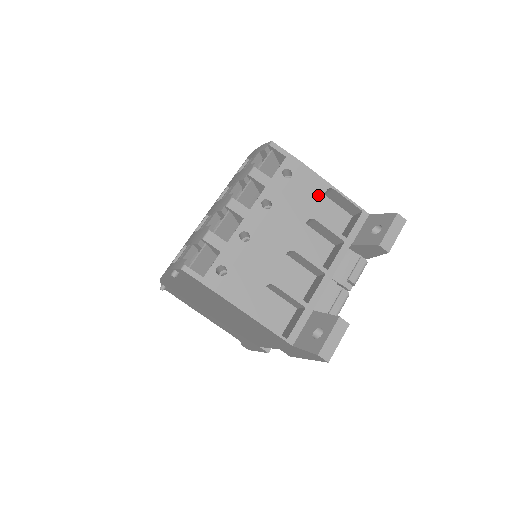
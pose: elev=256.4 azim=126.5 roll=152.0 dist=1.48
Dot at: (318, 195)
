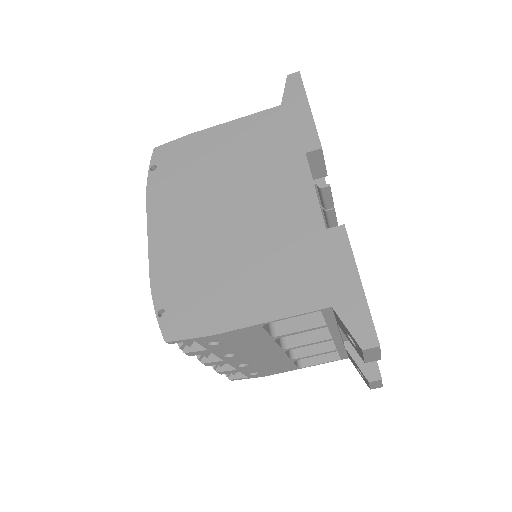
Dot at: (260, 333)
